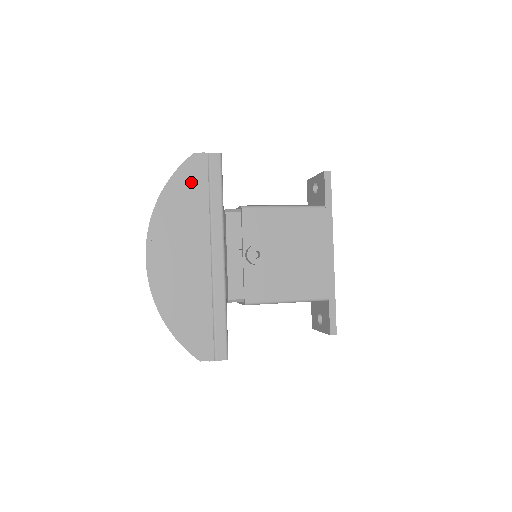
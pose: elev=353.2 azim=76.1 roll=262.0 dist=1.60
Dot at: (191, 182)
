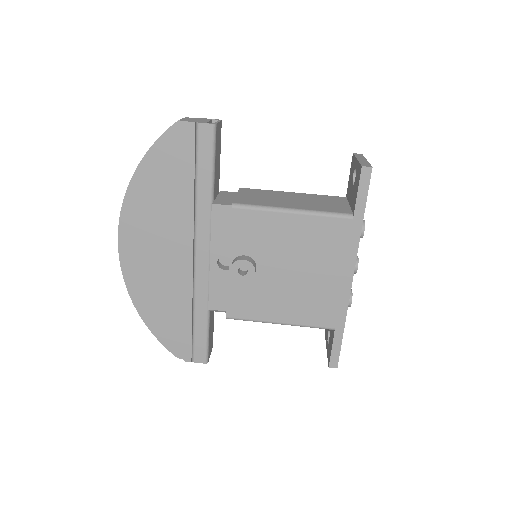
Dot at: (172, 162)
